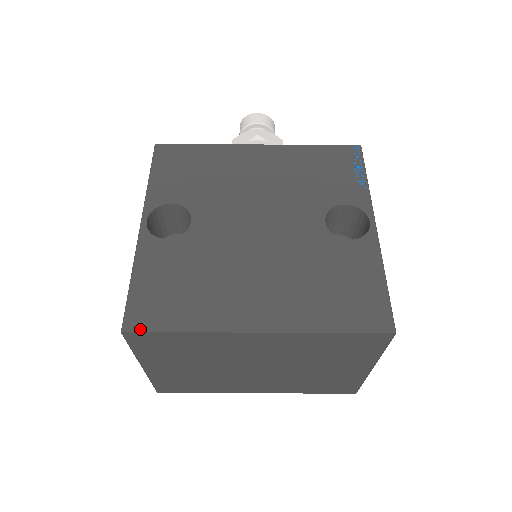
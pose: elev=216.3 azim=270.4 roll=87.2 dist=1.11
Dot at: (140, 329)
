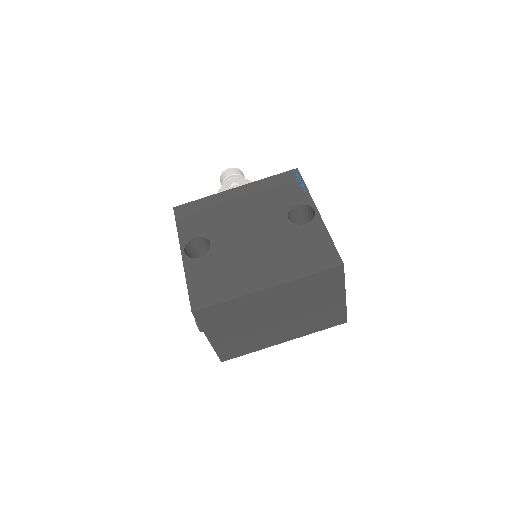
Dot at: (202, 307)
